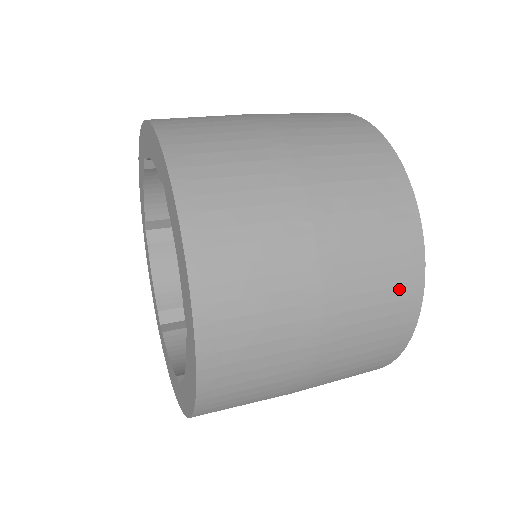
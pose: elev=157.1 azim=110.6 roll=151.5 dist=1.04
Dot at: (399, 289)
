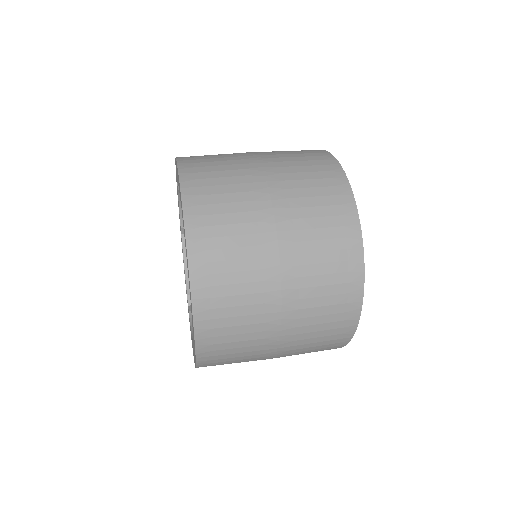
Dot at: occluded
